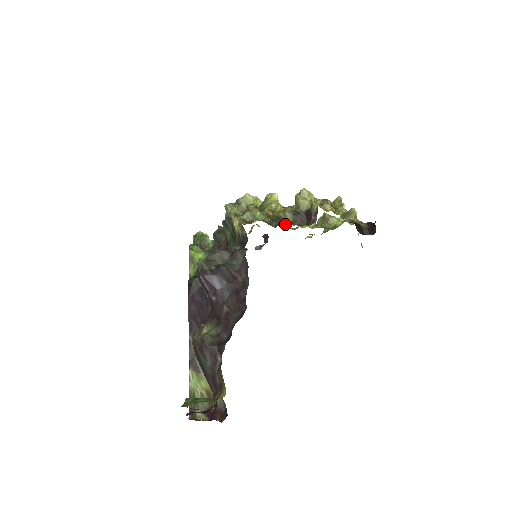
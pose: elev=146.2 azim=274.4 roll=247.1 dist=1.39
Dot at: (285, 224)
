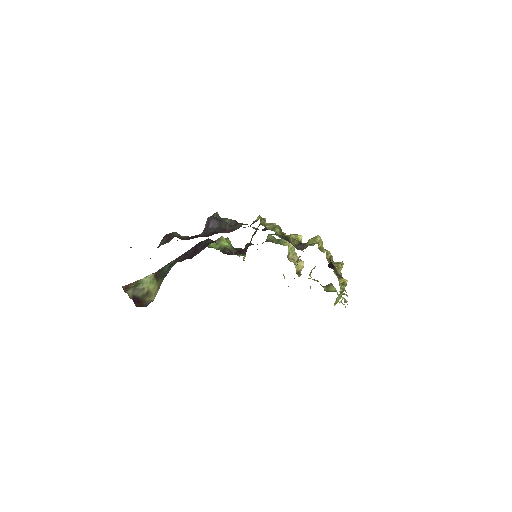
Dot at: (299, 274)
